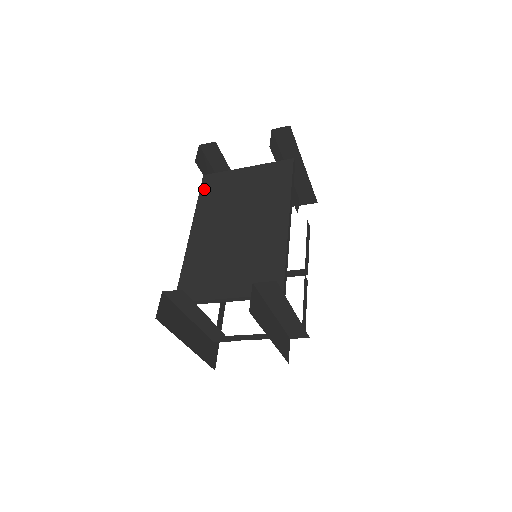
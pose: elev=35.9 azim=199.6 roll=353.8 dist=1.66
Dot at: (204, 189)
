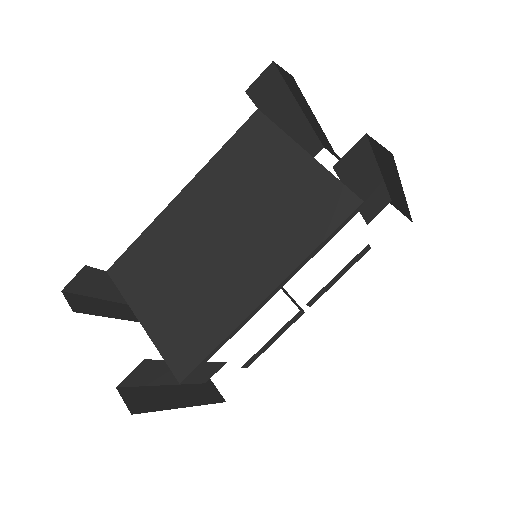
Dot at: (240, 136)
